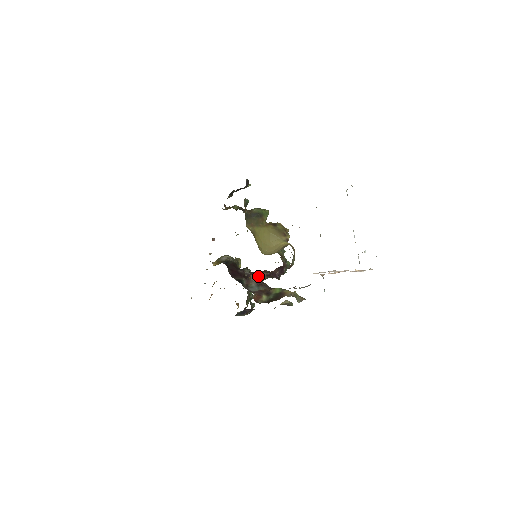
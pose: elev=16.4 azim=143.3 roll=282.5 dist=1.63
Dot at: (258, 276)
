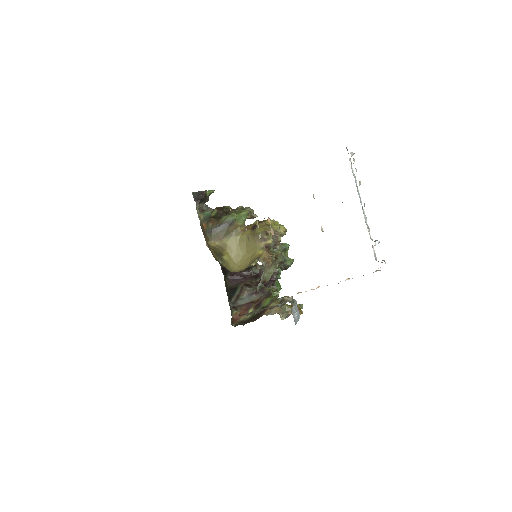
Dot at: (247, 286)
